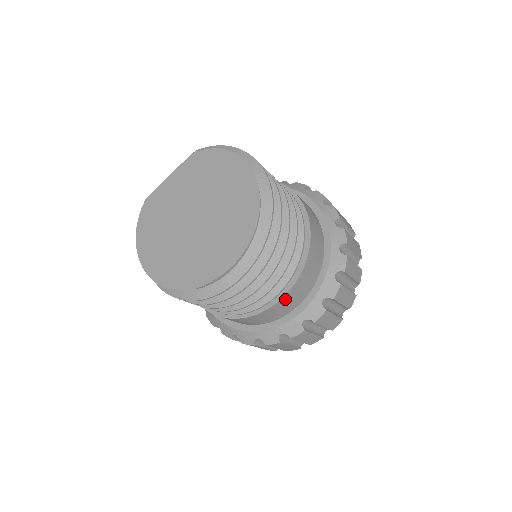
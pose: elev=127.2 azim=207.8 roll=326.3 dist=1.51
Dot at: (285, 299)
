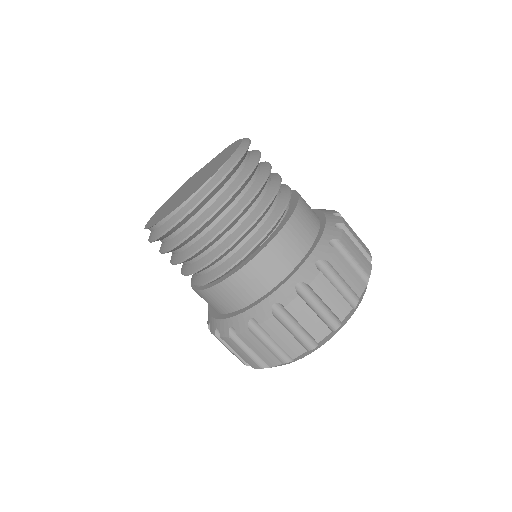
Dot at: (233, 281)
